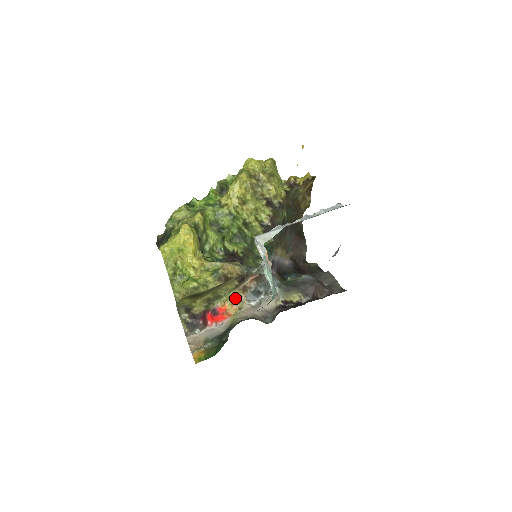
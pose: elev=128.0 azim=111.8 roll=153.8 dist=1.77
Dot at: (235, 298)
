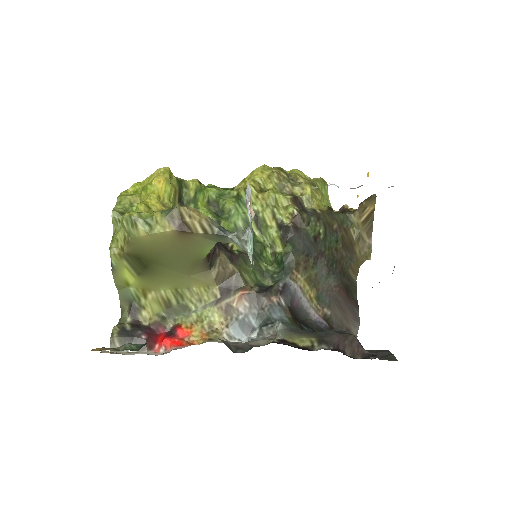
Dot at: (210, 322)
